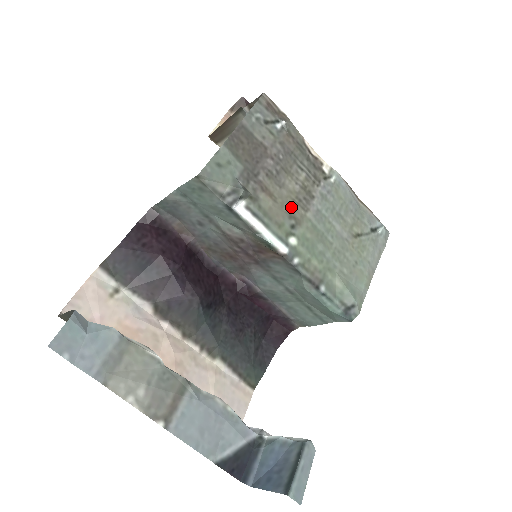
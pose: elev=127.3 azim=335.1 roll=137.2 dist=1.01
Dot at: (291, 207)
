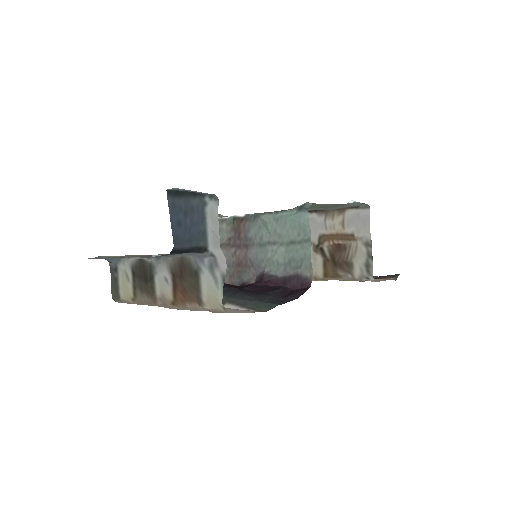
Dot at: occluded
